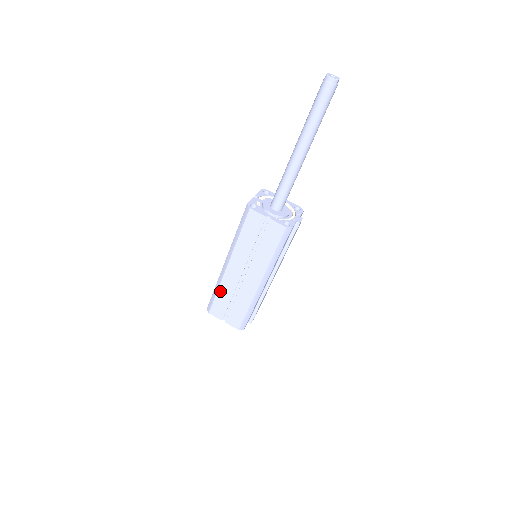
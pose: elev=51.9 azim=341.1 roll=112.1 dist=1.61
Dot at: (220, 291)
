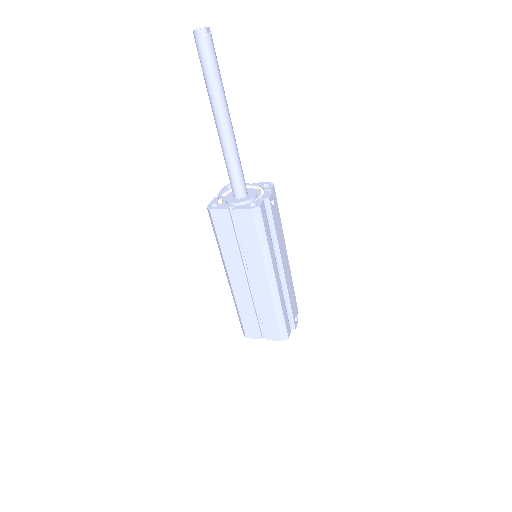
Dot at: (240, 309)
